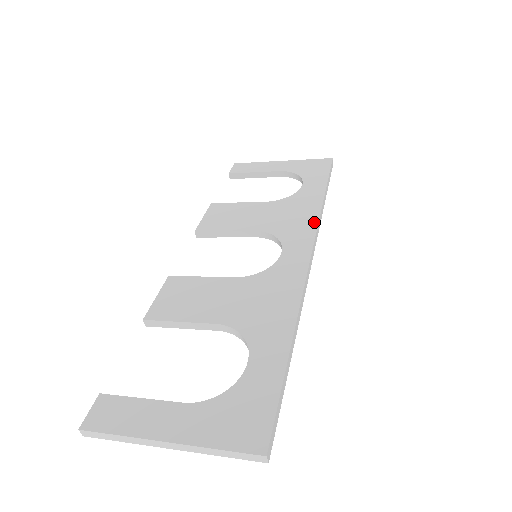
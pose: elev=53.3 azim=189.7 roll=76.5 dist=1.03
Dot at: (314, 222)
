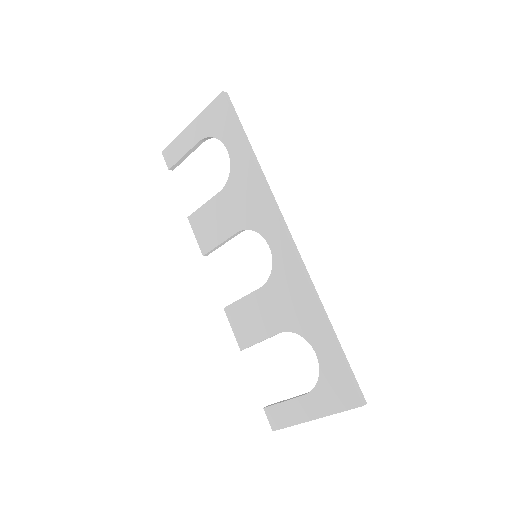
Dot at: (267, 198)
